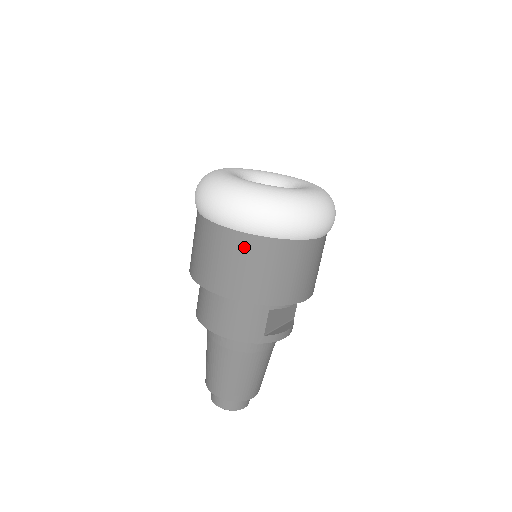
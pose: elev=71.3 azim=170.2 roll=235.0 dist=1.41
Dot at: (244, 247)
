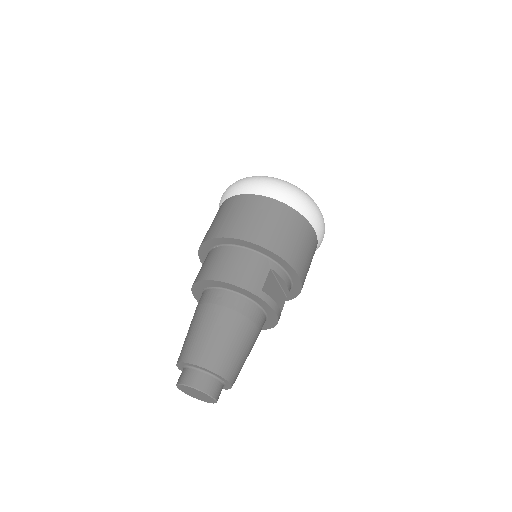
Dot at: (264, 205)
